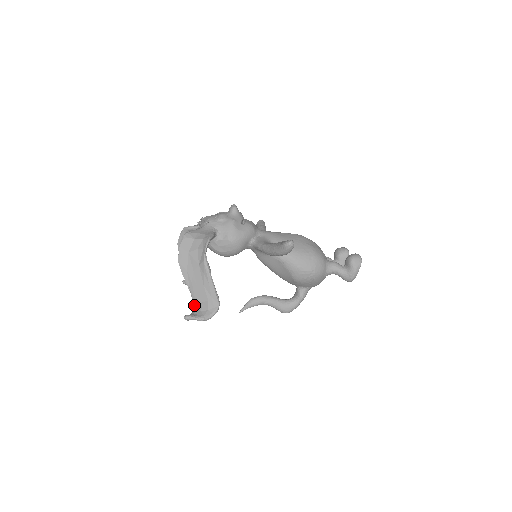
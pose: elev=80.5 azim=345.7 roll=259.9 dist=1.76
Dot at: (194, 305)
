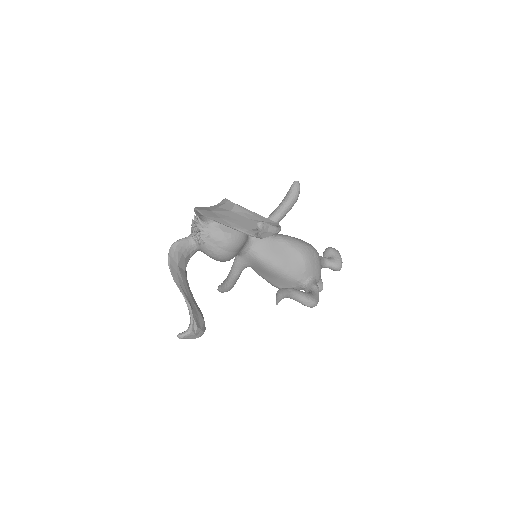
Dot at: (253, 232)
